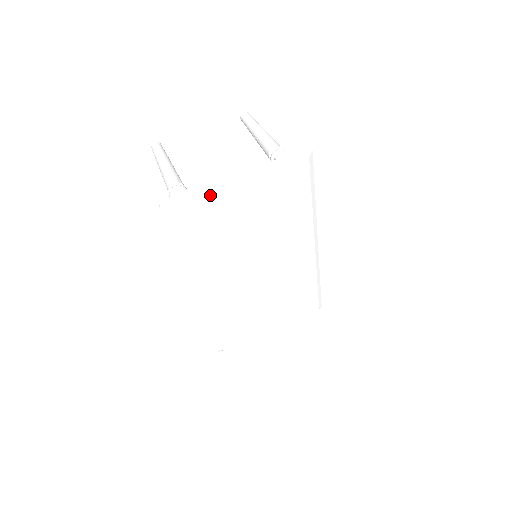
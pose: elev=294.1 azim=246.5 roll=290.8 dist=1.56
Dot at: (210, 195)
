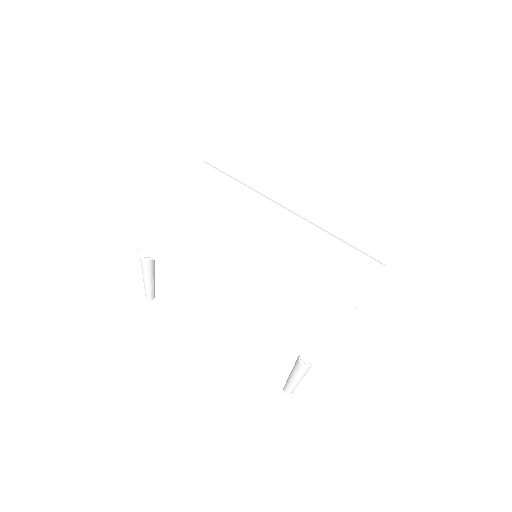
Dot at: (151, 210)
